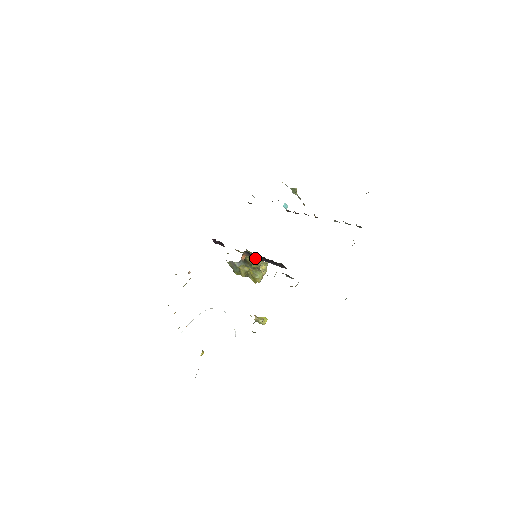
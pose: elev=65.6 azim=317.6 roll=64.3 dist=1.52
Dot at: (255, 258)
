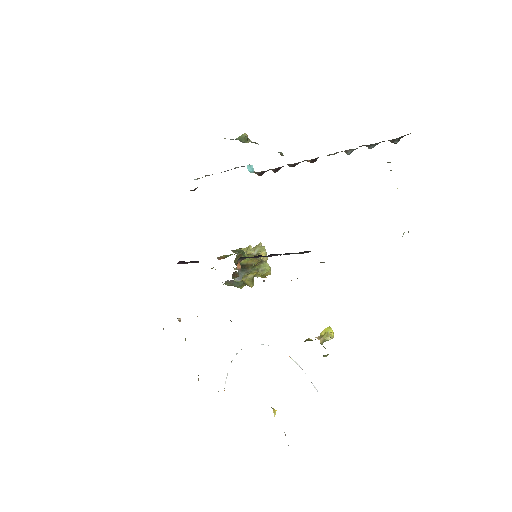
Dot at: (245, 250)
